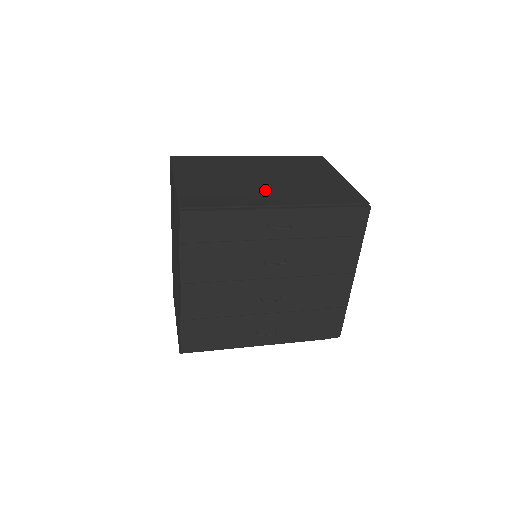
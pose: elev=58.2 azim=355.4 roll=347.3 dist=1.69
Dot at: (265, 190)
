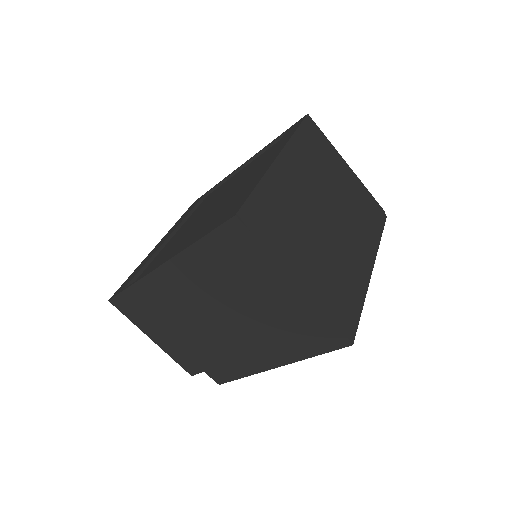
Dot at: (348, 243)
